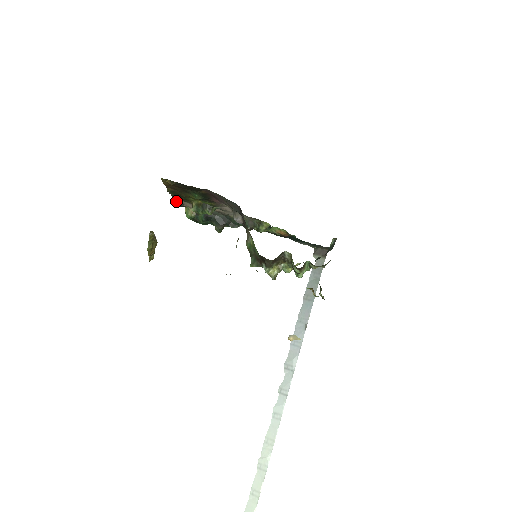
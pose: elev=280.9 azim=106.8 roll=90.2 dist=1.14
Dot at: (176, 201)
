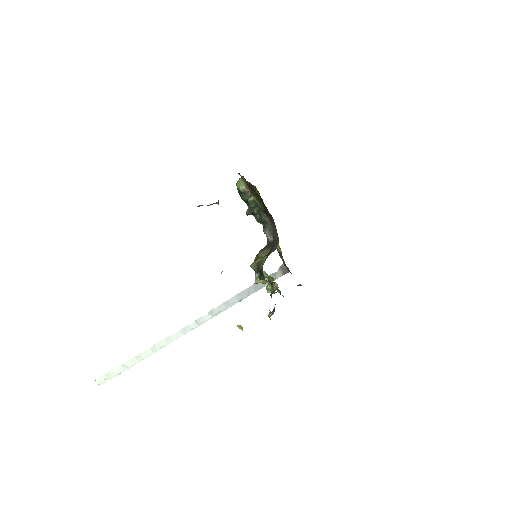
Dot at: (242, 176)
